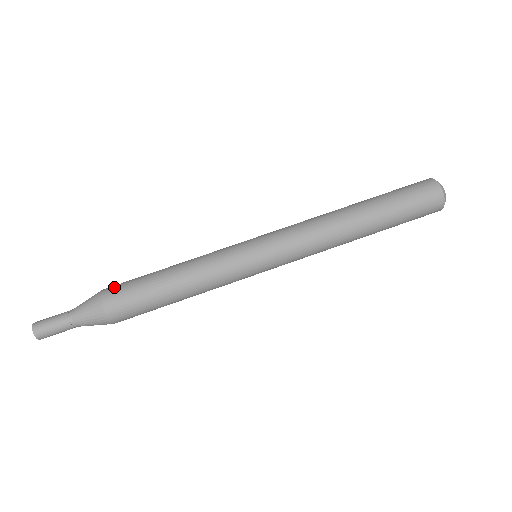
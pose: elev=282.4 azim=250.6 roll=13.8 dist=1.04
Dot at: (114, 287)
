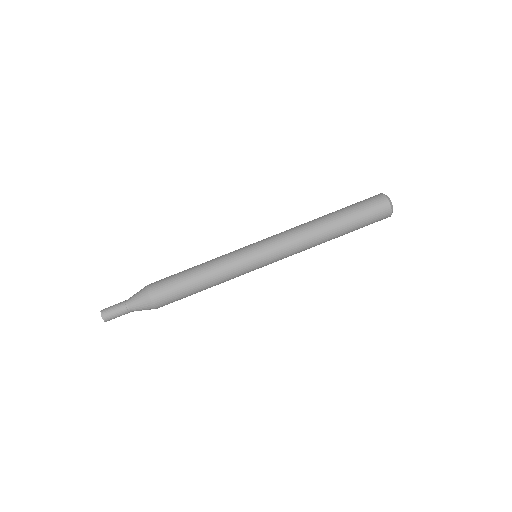
Dot at: (156, 282)
